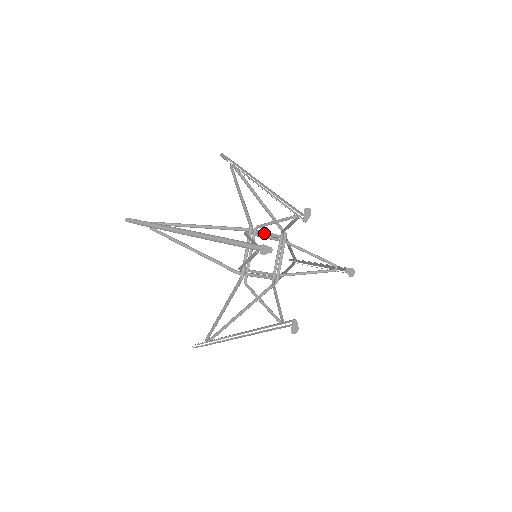
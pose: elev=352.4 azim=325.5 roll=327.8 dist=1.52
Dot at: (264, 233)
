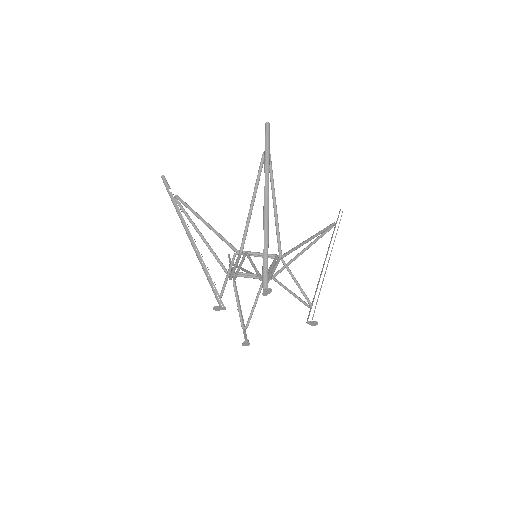
Dot at: (256, 255)
